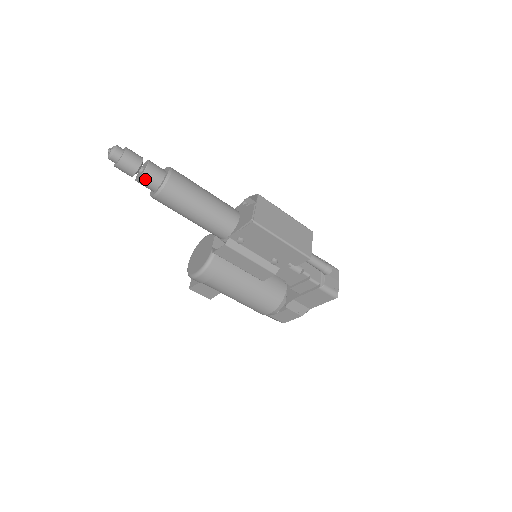
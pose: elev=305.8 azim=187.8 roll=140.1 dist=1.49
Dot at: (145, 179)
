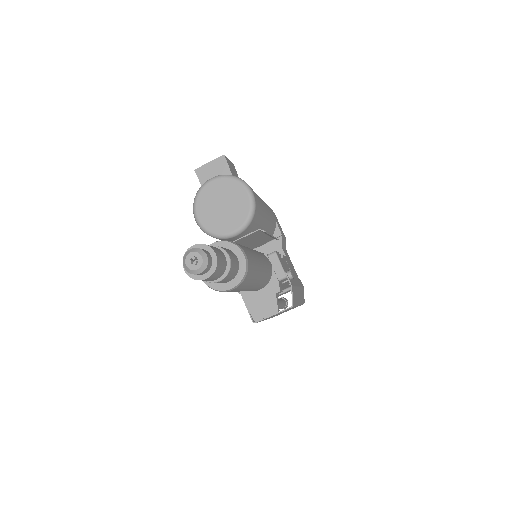
Dot at: occluded
